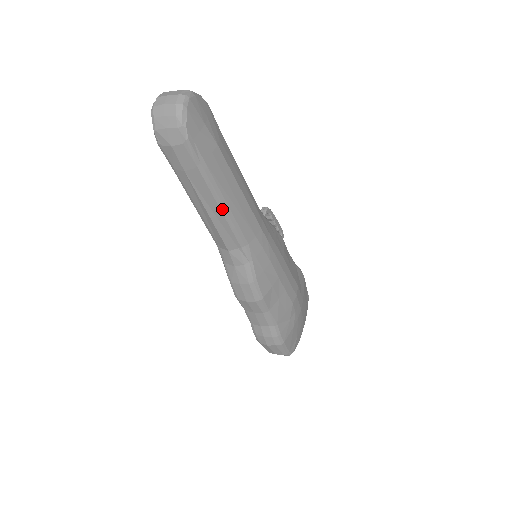
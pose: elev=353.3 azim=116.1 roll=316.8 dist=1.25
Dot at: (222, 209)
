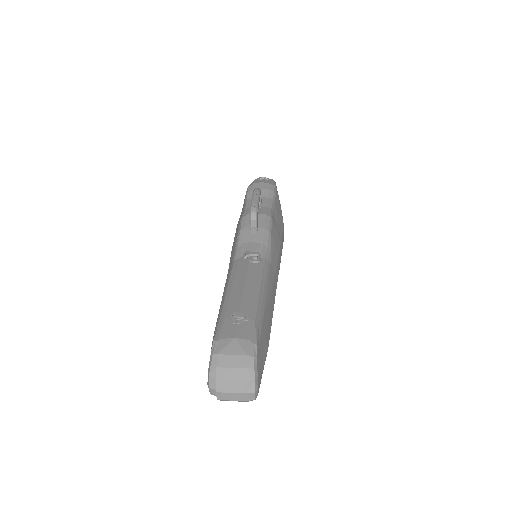
Dot at: occluded
